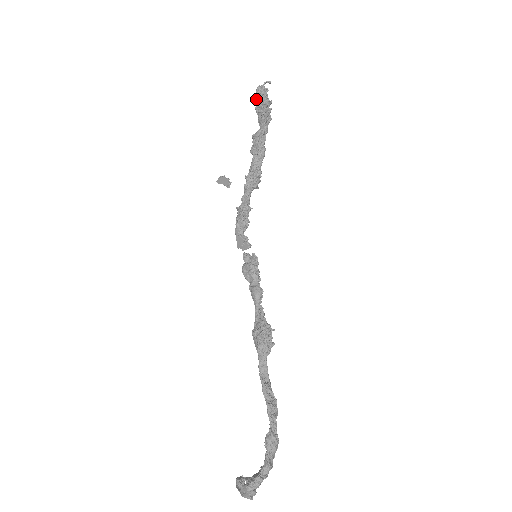
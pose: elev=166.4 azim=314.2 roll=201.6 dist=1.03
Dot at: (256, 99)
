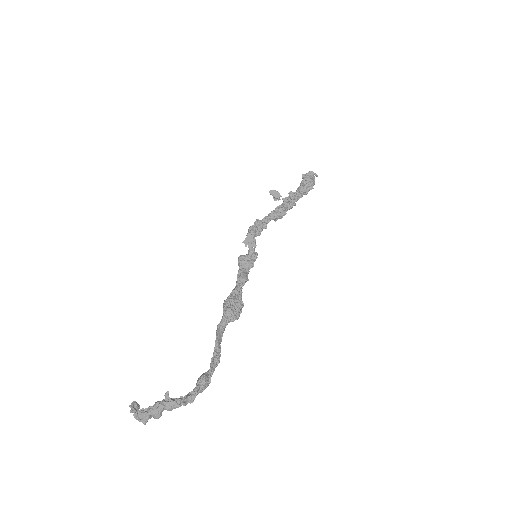
Dot at: (307, 176)
